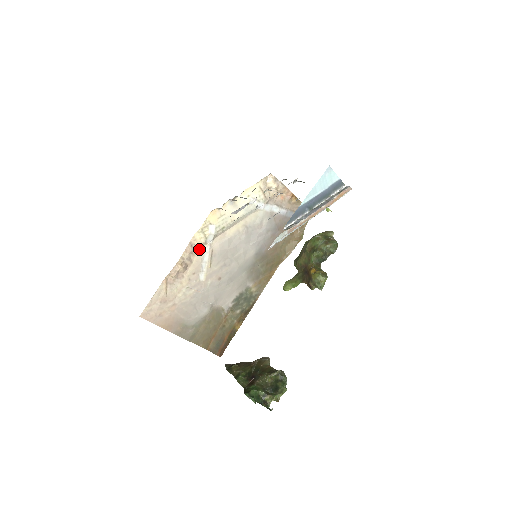
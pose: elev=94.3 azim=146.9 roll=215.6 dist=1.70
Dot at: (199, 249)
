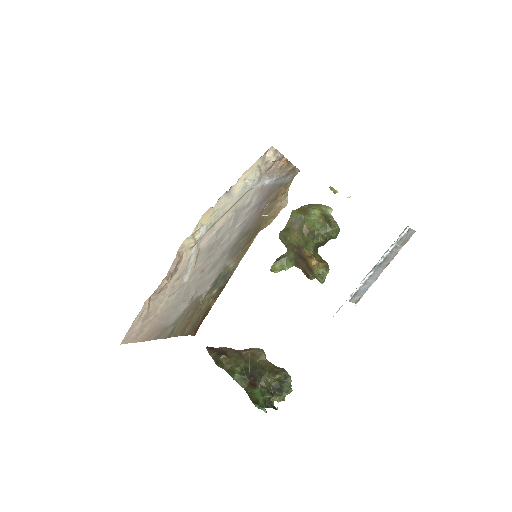
Dot at: (186, 254)
